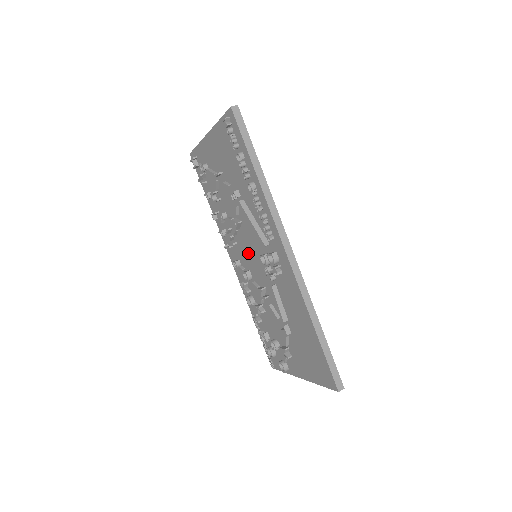
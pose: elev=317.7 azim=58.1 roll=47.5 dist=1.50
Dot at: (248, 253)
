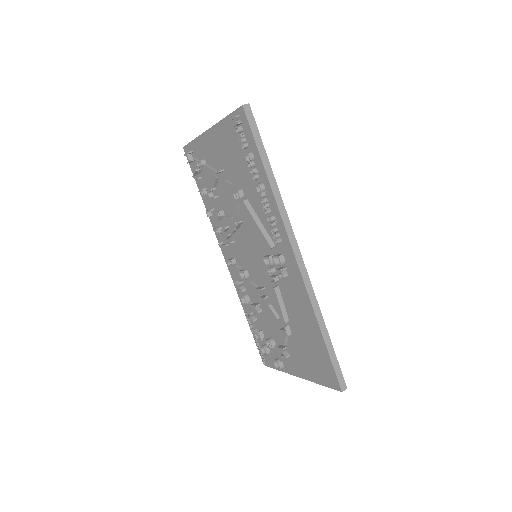
Dot at: (247, 253)
